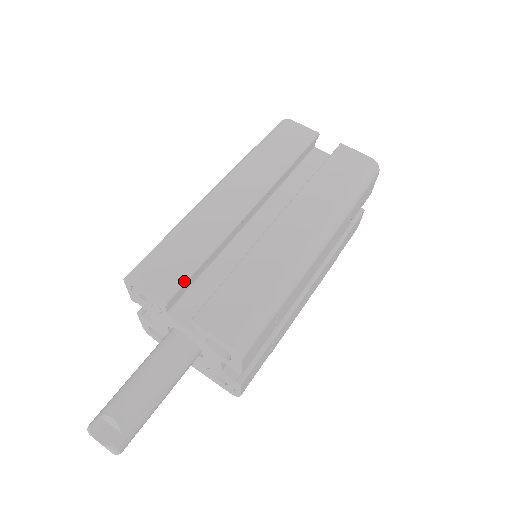
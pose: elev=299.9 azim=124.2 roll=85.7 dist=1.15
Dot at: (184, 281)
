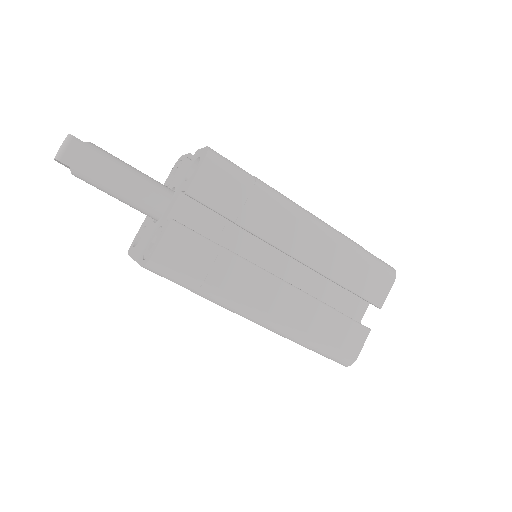
Dot at: occluded
